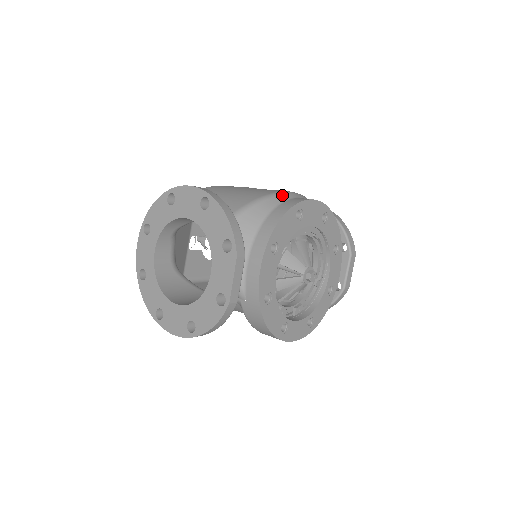
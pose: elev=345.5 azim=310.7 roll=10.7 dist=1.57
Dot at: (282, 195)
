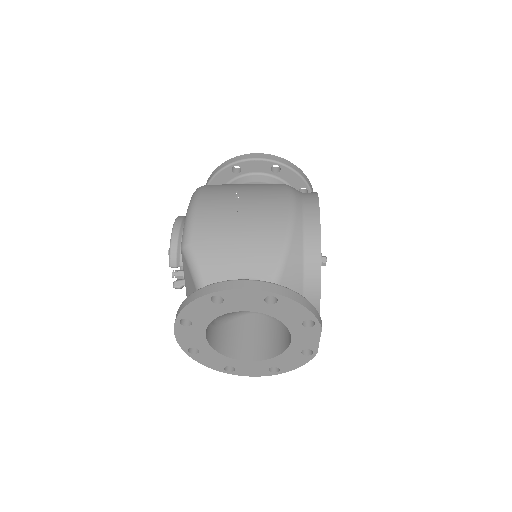
Dot at: (296, 223)
